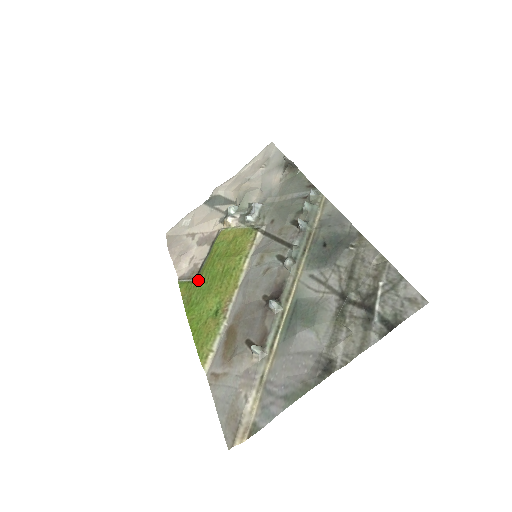
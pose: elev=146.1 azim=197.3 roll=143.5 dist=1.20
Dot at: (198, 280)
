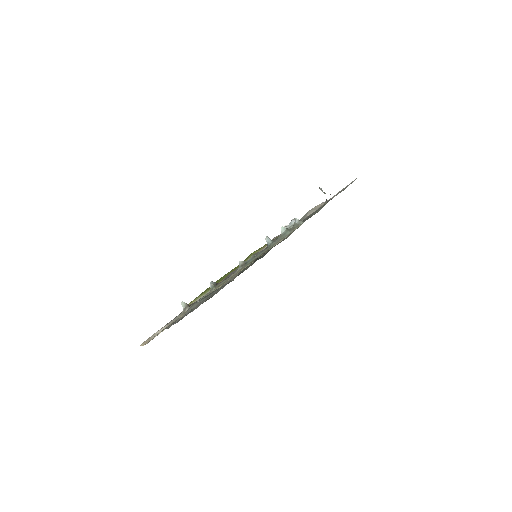
Dot at: occluded
